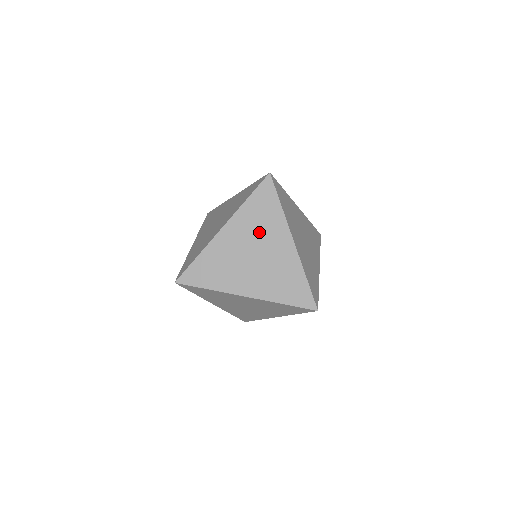
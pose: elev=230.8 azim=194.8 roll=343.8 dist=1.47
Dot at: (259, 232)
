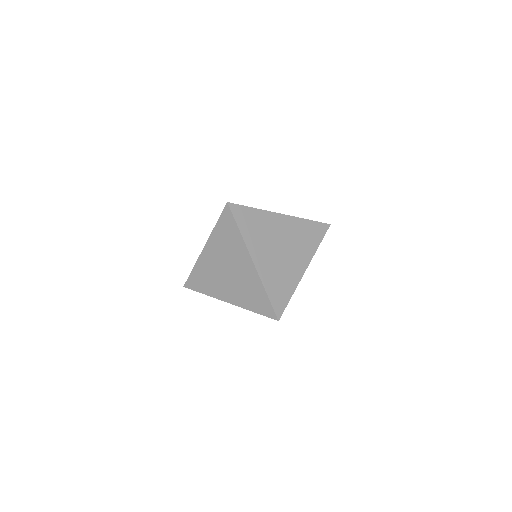
Dot at: (296, 242)
